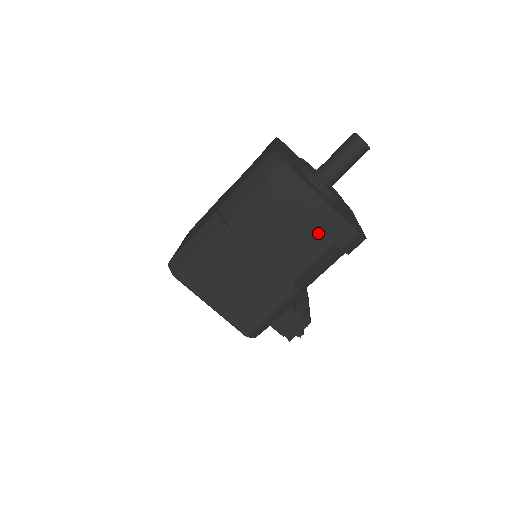
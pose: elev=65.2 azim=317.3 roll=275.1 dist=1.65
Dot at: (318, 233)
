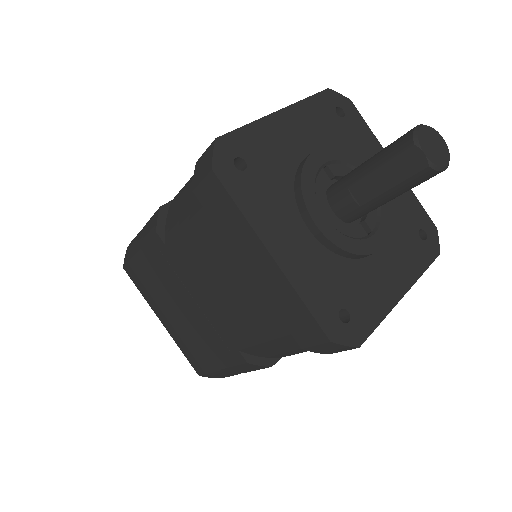
Dot at: occluded
